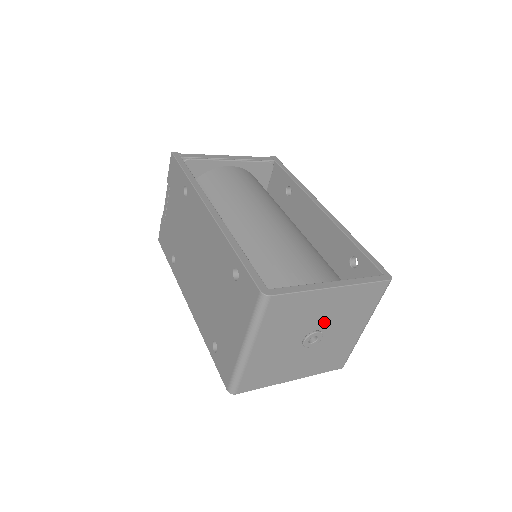
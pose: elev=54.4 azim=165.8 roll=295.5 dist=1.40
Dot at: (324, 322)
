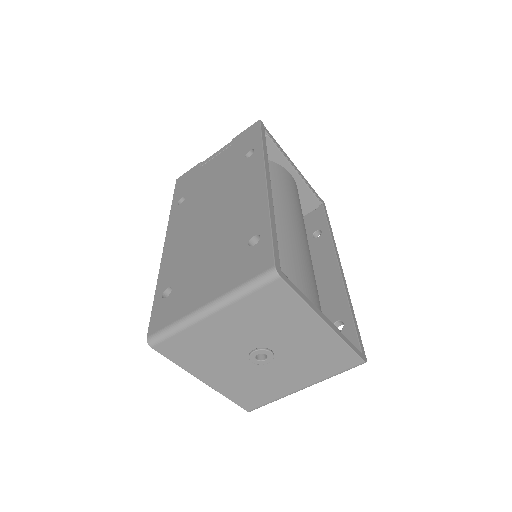
Dot at: (285, 349)
